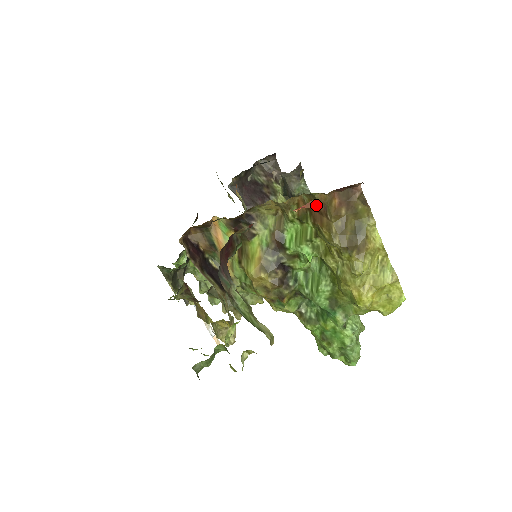
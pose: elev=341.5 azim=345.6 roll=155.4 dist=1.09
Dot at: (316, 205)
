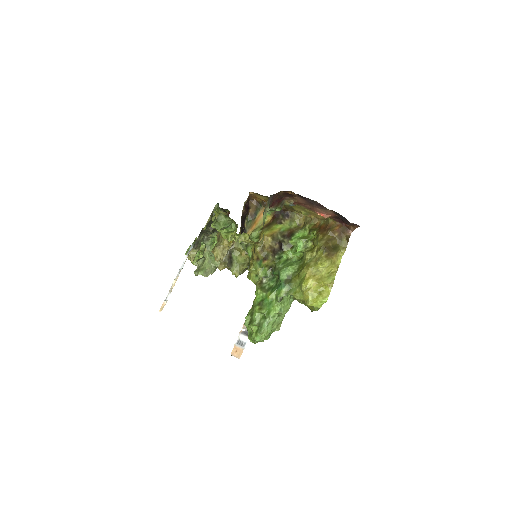
Dot at: (326, 226)
